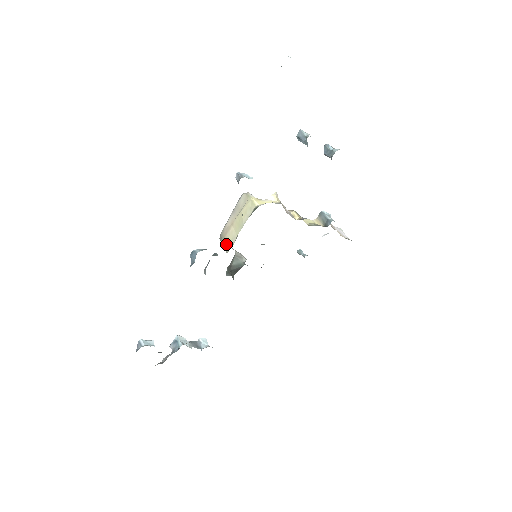
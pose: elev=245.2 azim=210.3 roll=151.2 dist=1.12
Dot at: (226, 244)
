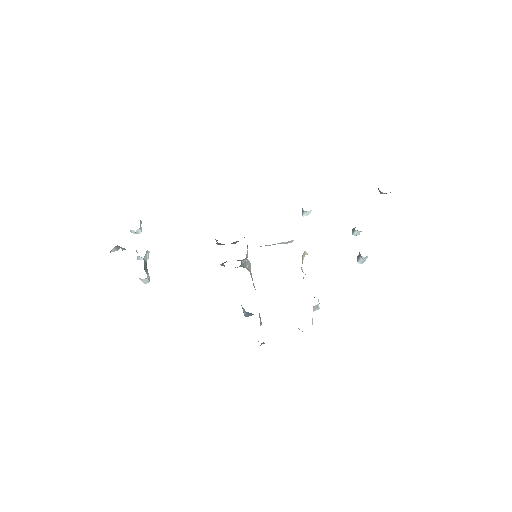
Dot at: occluded
